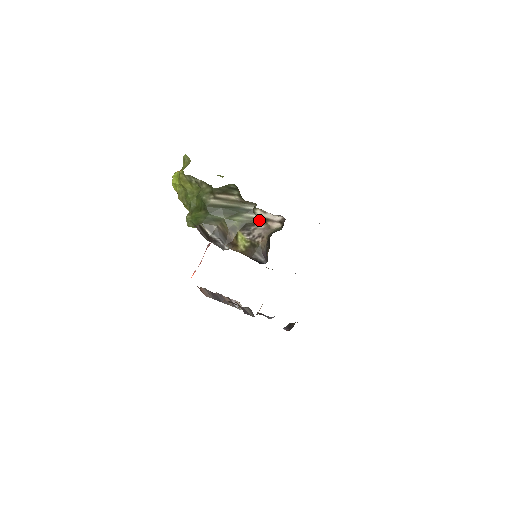
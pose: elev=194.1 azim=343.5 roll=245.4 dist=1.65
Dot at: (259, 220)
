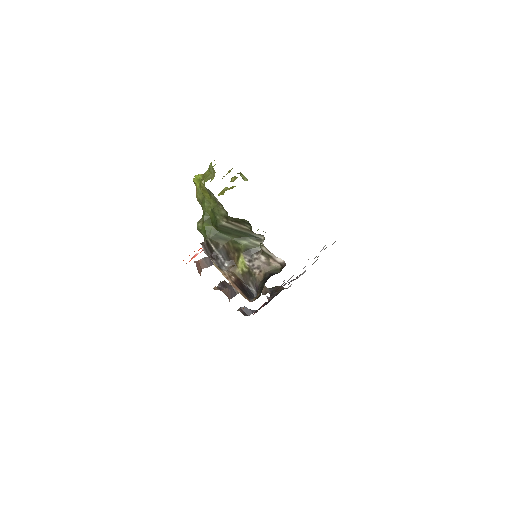
Dot at: (263, 253)
